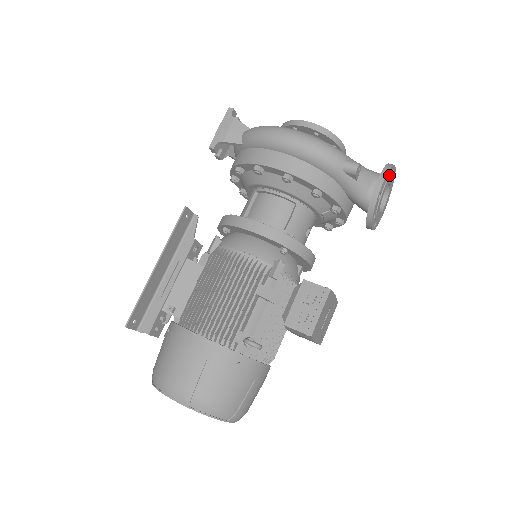
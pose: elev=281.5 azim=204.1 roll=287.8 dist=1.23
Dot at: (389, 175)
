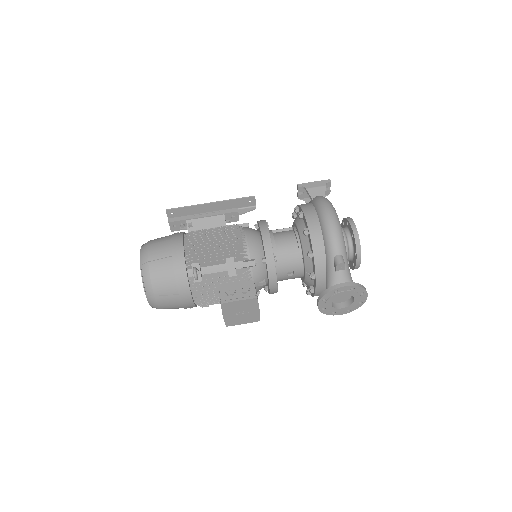
Dot at: (356, 291)
